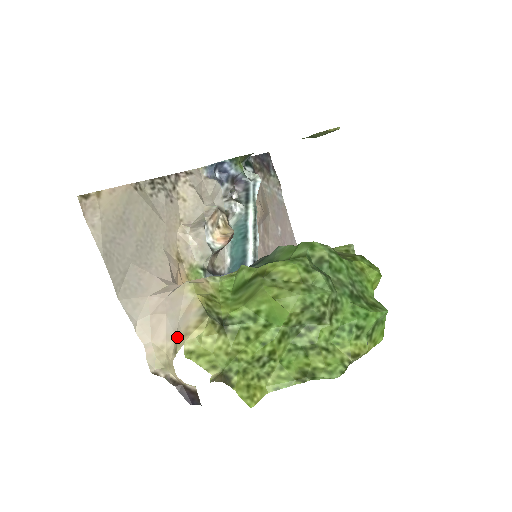
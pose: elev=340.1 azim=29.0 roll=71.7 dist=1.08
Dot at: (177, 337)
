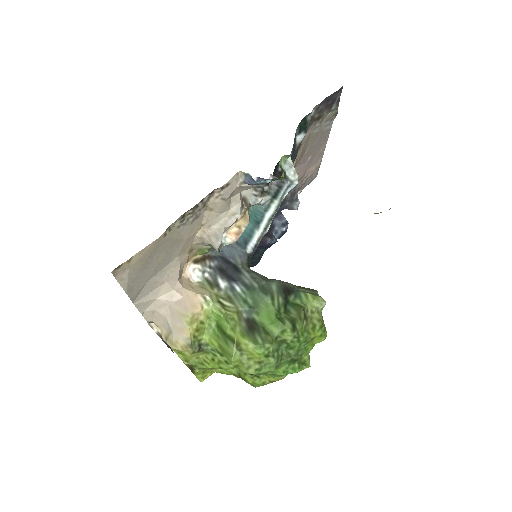
Dot at: (169, 337)
